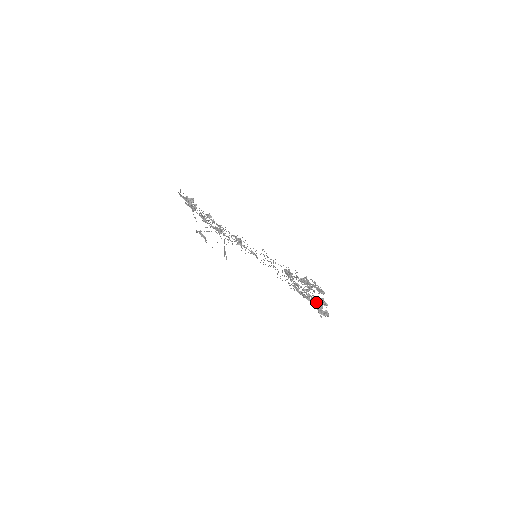
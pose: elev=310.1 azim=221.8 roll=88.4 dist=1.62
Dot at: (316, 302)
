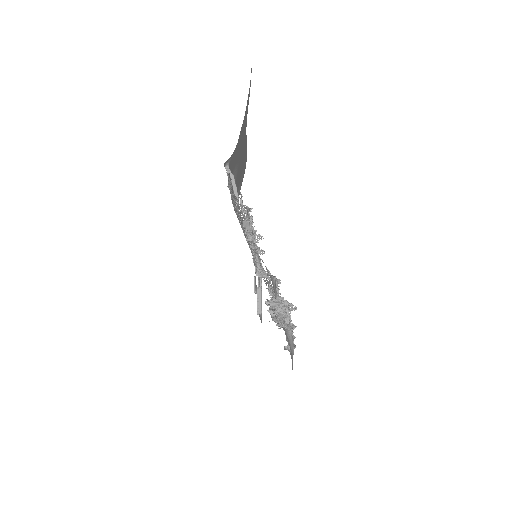
Dot at: (263, 275)
